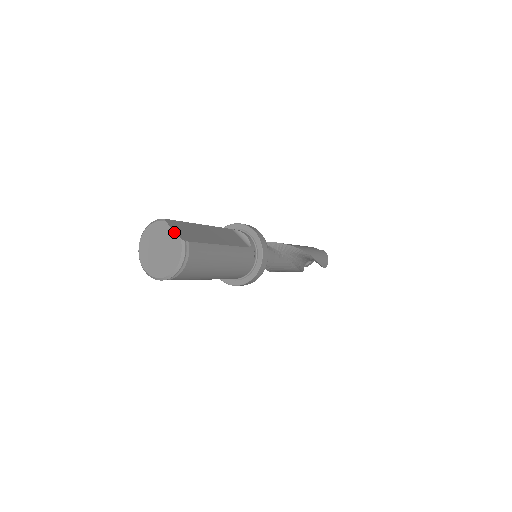
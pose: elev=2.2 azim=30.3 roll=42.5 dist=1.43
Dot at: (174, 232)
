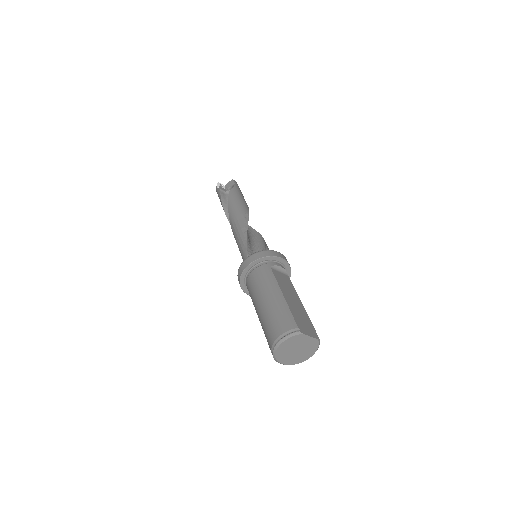
Dot at: (312, 338)
